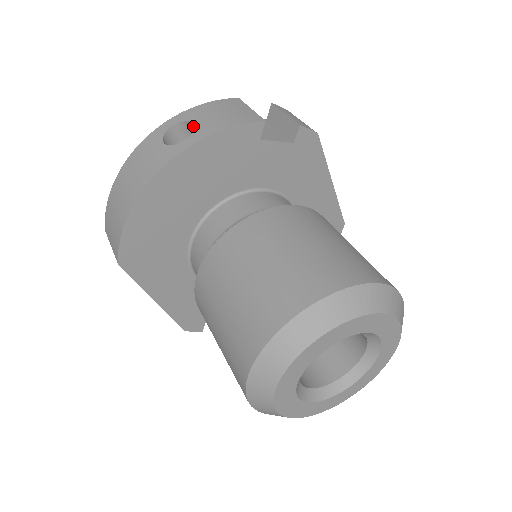
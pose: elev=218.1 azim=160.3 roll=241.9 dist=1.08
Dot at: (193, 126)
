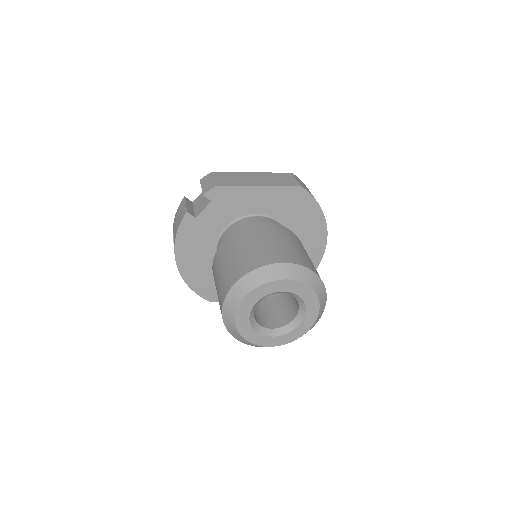
Dot at: occluded
